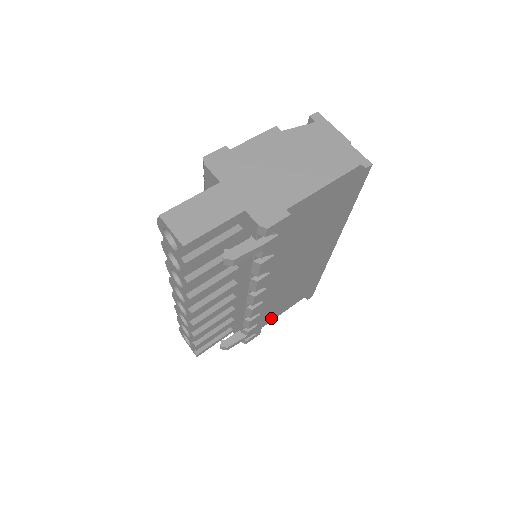
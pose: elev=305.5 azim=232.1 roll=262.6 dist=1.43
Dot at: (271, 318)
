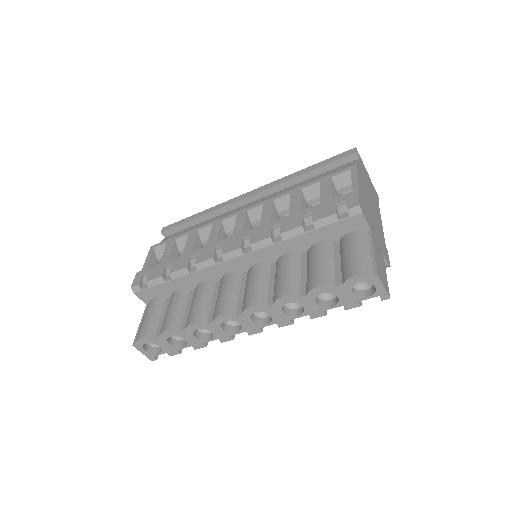
Dot at: occluded
